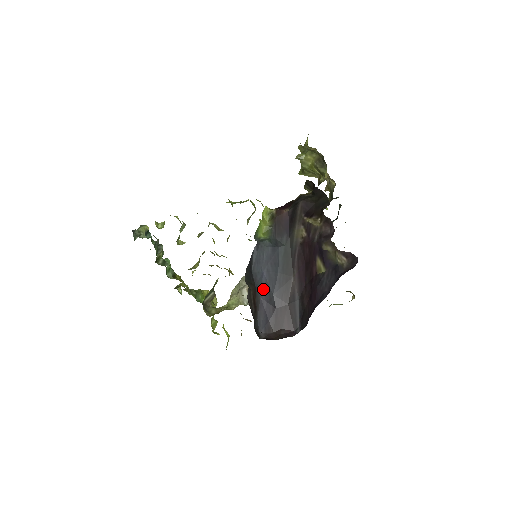
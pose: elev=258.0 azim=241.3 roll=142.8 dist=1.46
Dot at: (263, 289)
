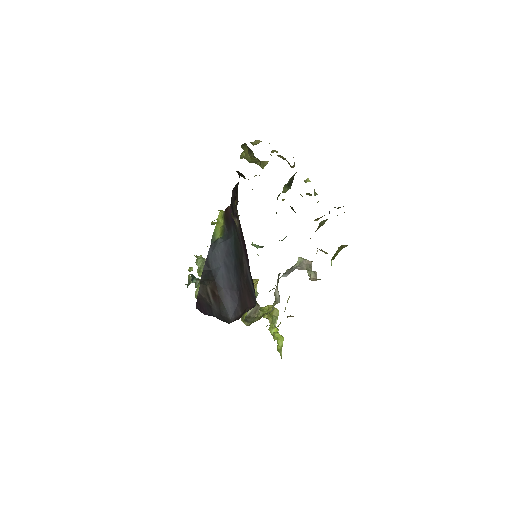
Dot at: (224, 280)
